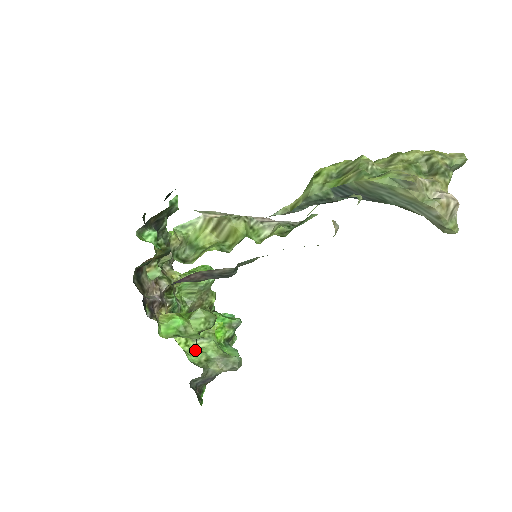
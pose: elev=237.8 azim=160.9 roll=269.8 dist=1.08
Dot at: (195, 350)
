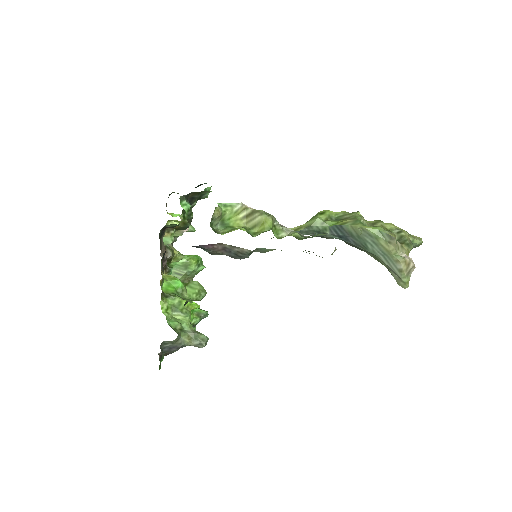
Dot at: (172, 319)
